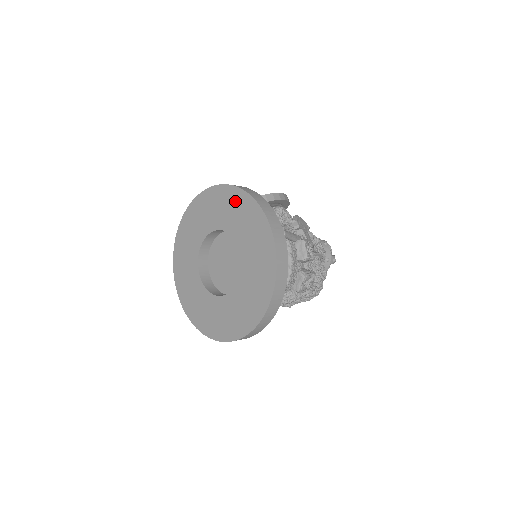
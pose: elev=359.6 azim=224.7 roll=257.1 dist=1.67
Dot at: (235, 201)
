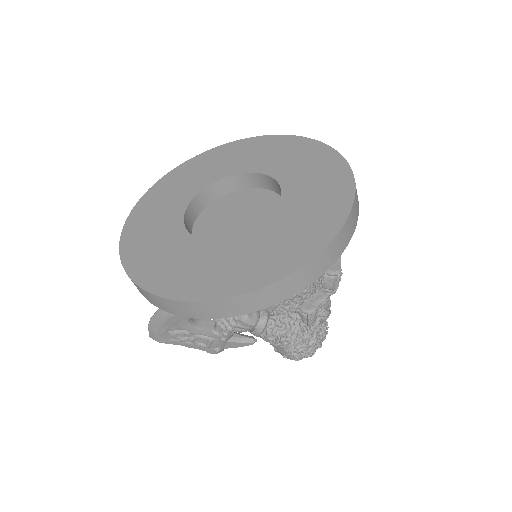
Dot at: (294, 147)
